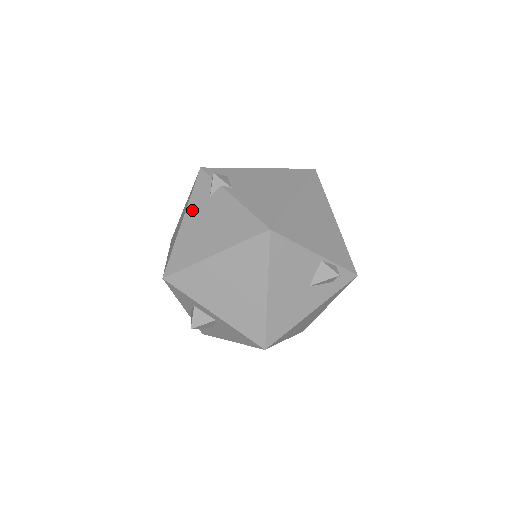
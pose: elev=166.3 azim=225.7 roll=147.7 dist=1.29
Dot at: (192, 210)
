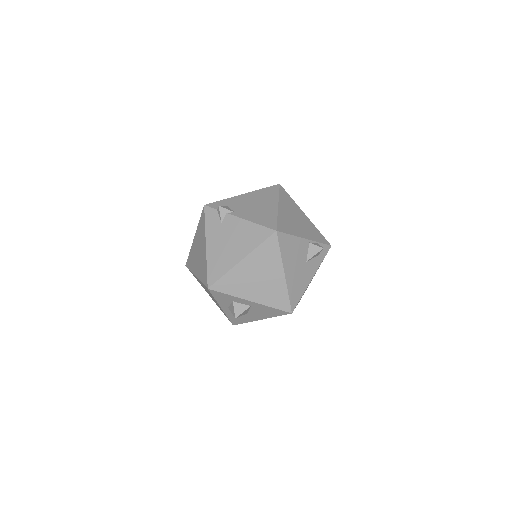
Dot at: (211, 236)
